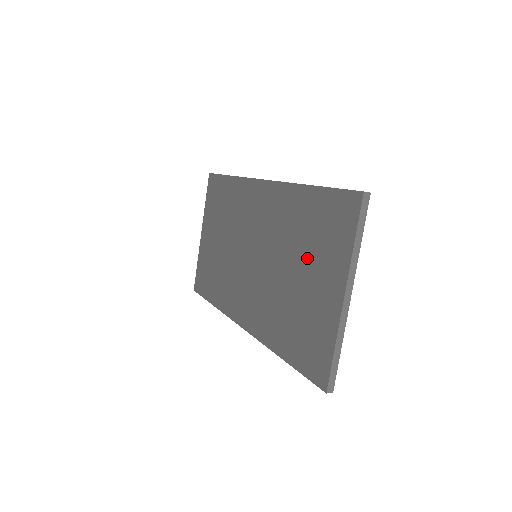
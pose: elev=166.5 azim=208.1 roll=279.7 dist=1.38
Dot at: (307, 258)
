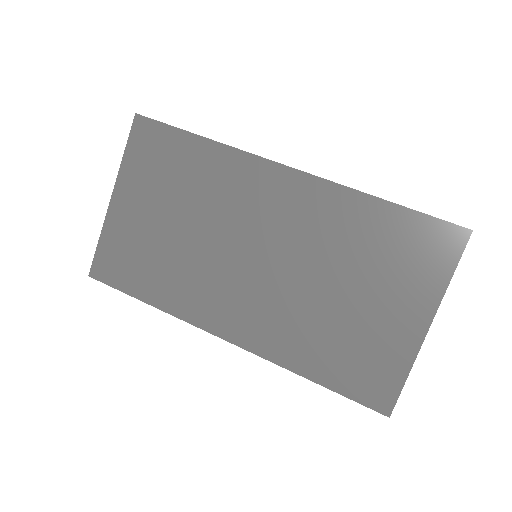
Dot at: (370, 279)
